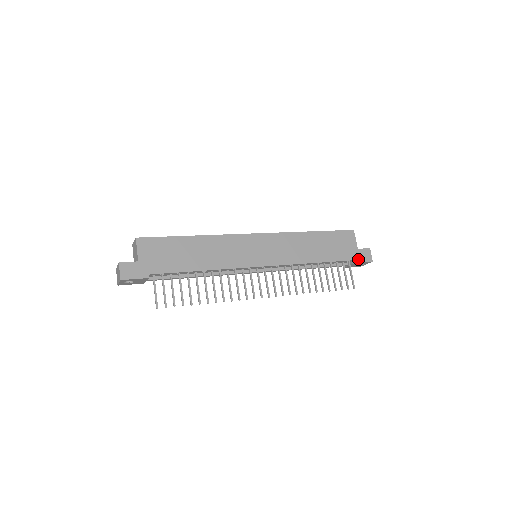
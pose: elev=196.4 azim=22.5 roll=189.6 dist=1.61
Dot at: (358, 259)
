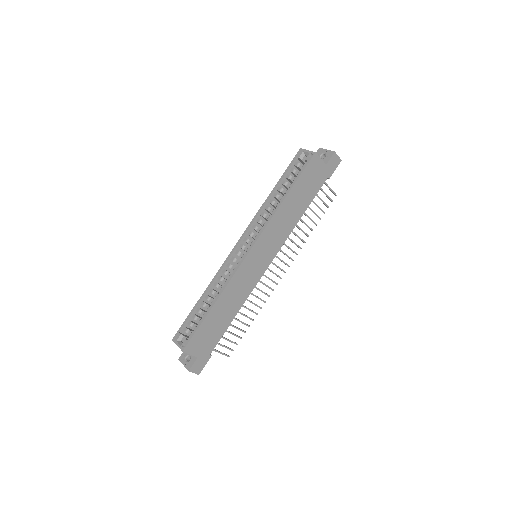
Dot at: (330, 173)
